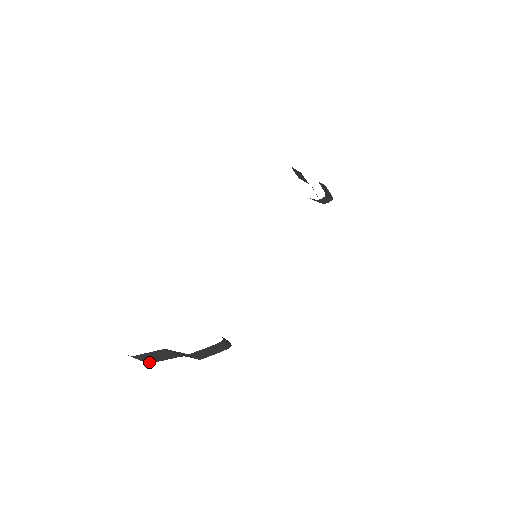
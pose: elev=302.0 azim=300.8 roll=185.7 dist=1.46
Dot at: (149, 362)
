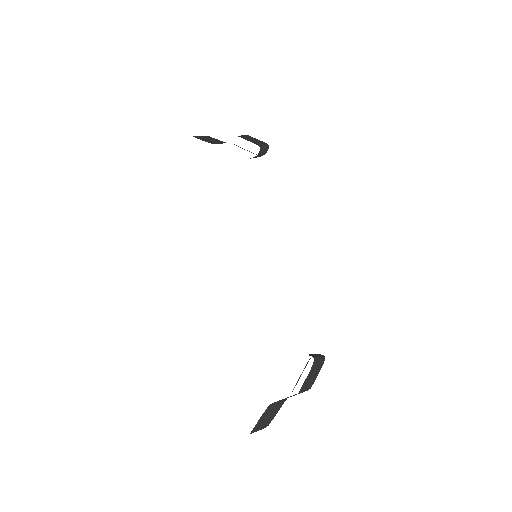
Dot at: occluded
